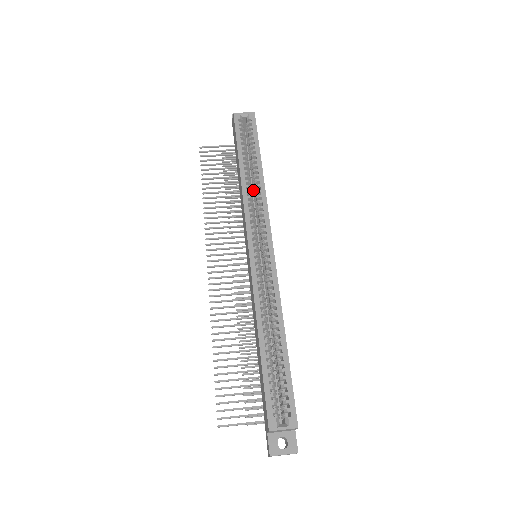
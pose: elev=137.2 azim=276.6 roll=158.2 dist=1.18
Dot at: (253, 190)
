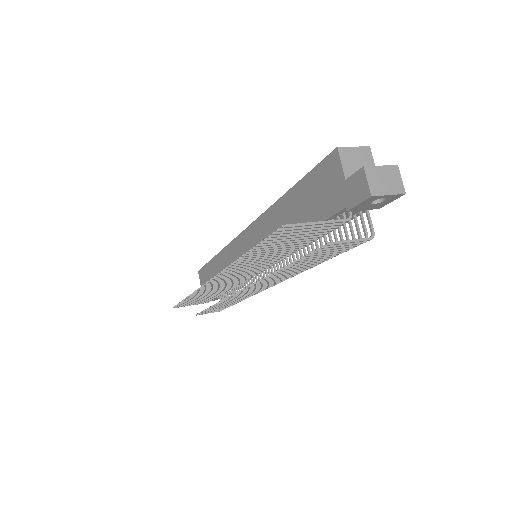
Dot at: occluded
